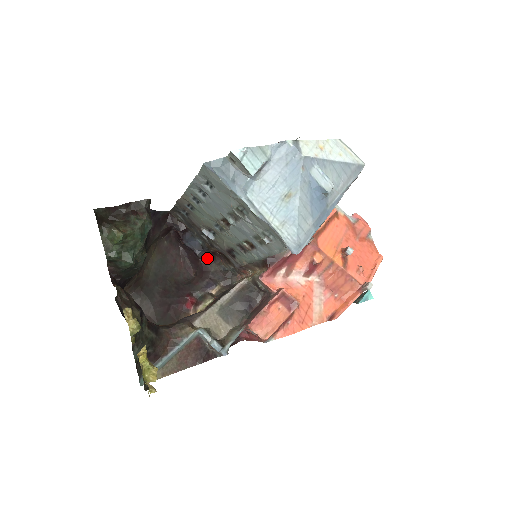
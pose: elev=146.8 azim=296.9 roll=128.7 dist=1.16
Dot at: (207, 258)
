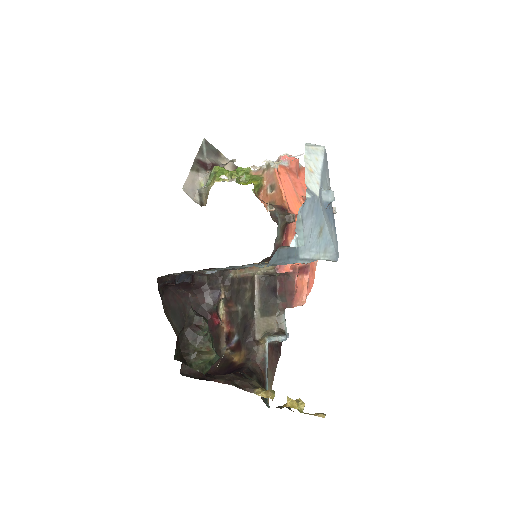
Dot at: (196, 277)
